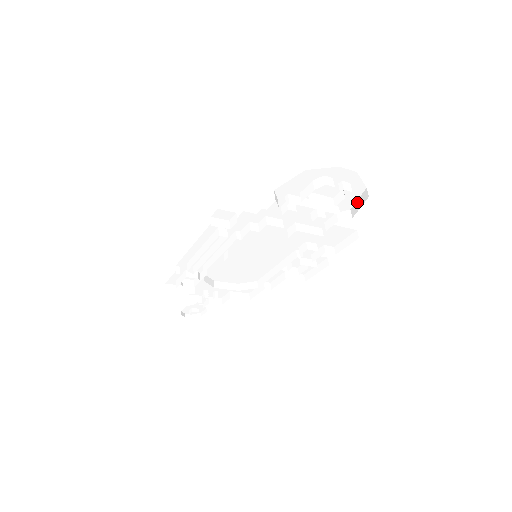
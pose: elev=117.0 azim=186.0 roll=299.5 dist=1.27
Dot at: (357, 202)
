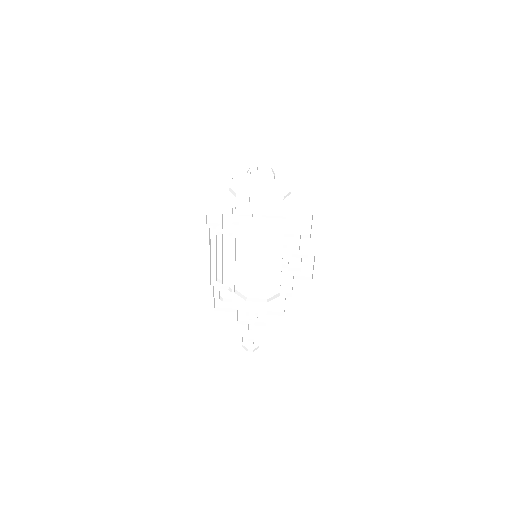
Dot at: (288, 182)
